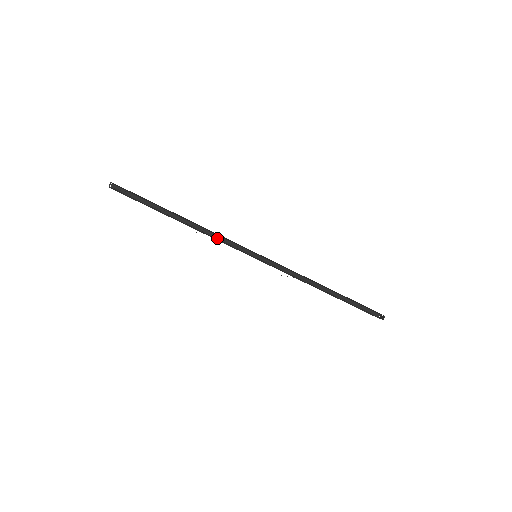
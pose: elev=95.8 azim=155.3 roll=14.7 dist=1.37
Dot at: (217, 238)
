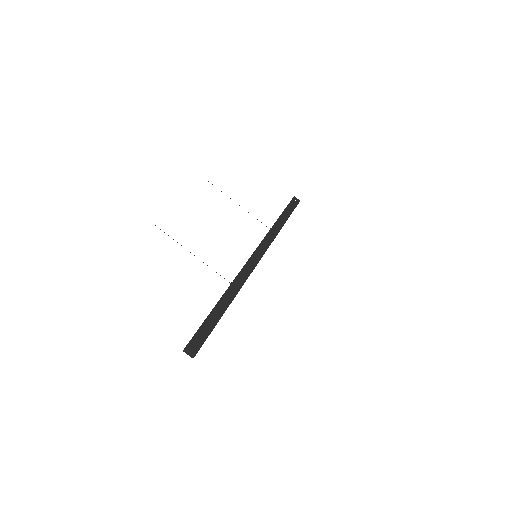
Dot at: (237, 275)
